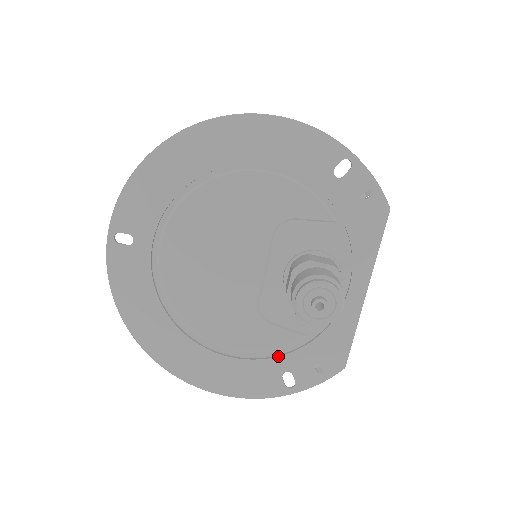
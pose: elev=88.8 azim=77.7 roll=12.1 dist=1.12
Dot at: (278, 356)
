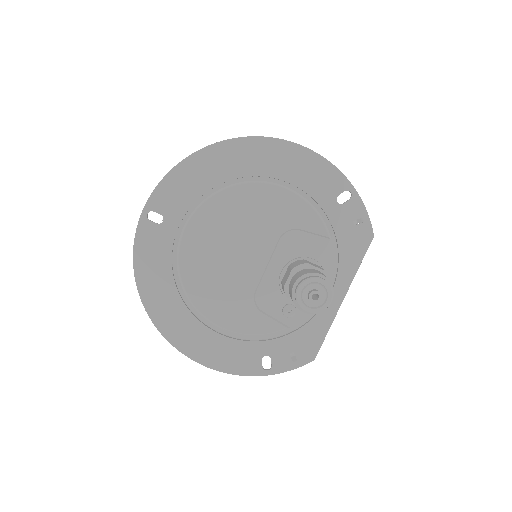
Dot at: (262, 341)
